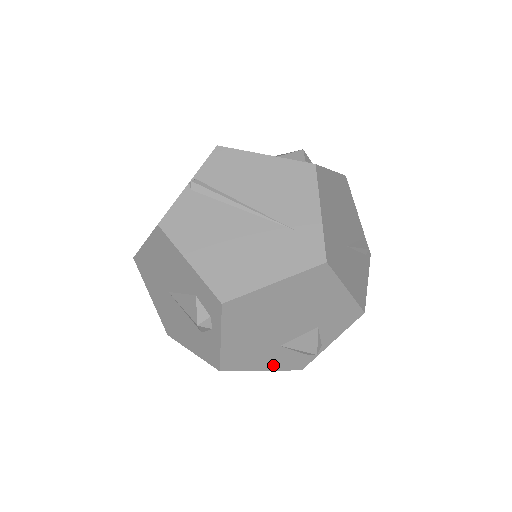
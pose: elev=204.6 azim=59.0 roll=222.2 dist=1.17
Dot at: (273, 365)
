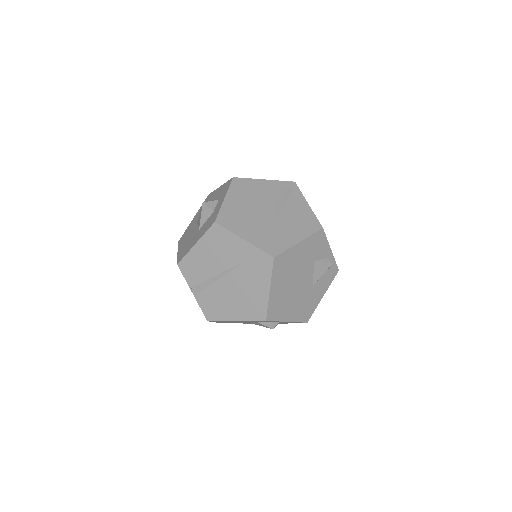
Dot at: (323, 290)
